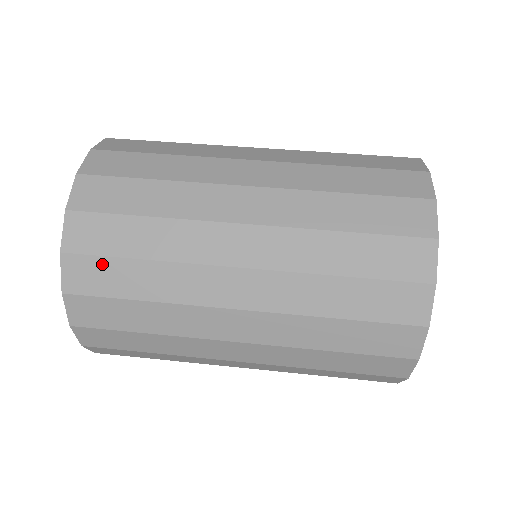
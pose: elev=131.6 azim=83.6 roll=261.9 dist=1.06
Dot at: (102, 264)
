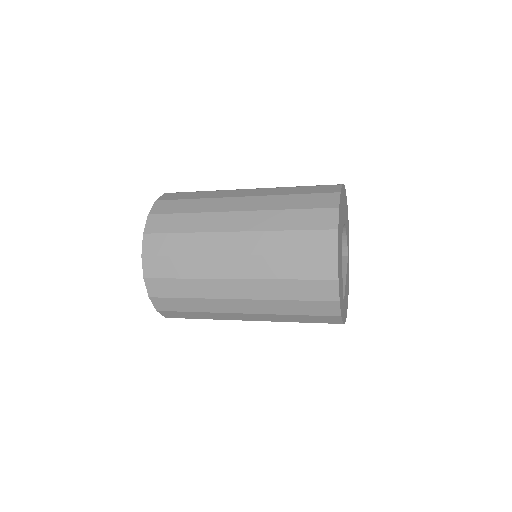
Dot at: occluded
